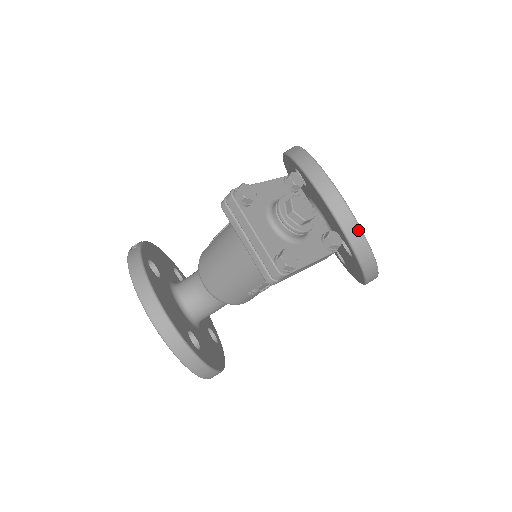
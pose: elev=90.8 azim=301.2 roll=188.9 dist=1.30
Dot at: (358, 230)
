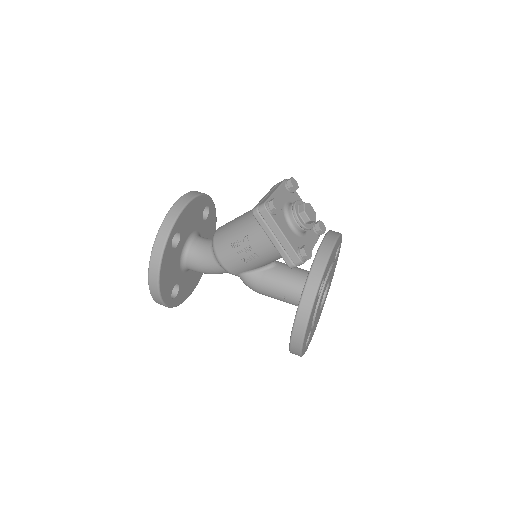
Dot at: (325, 262)
